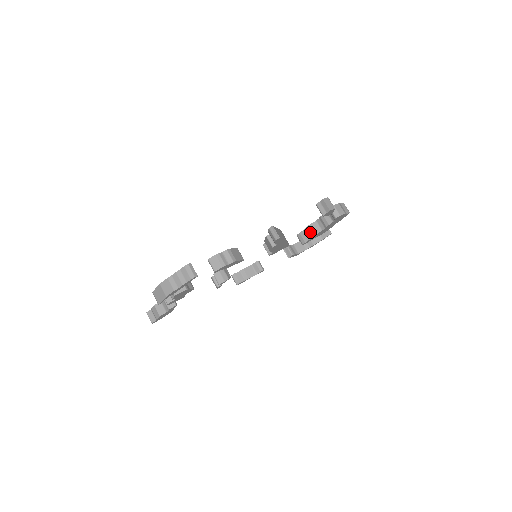
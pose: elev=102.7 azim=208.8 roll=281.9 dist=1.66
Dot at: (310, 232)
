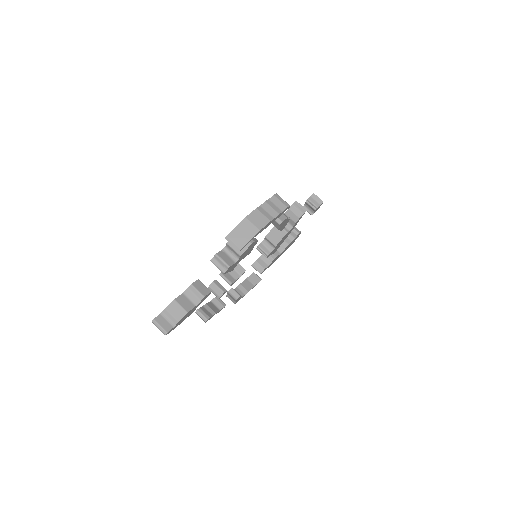
Dot at: (270, 256)
